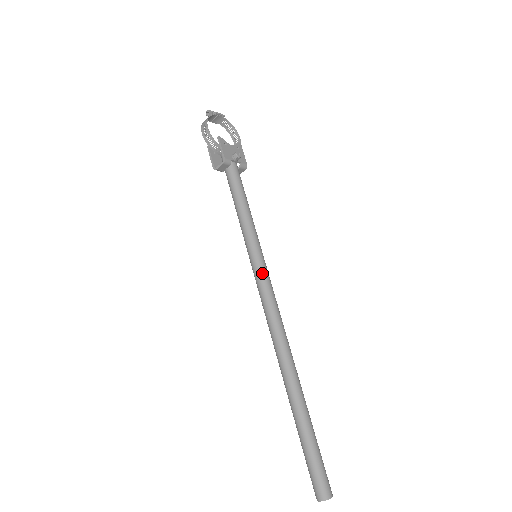
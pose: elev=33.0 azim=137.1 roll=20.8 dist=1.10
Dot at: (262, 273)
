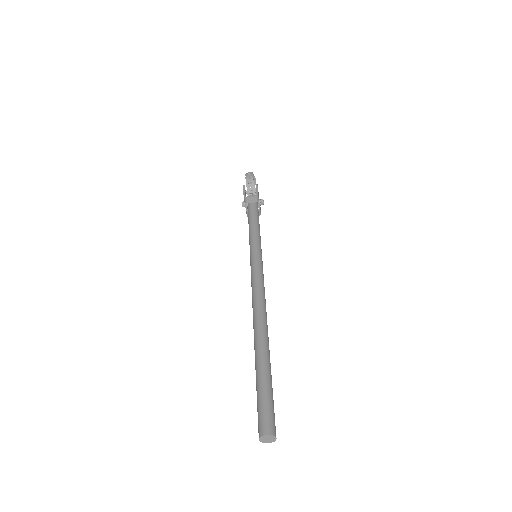
Dot at: (261, 264)
